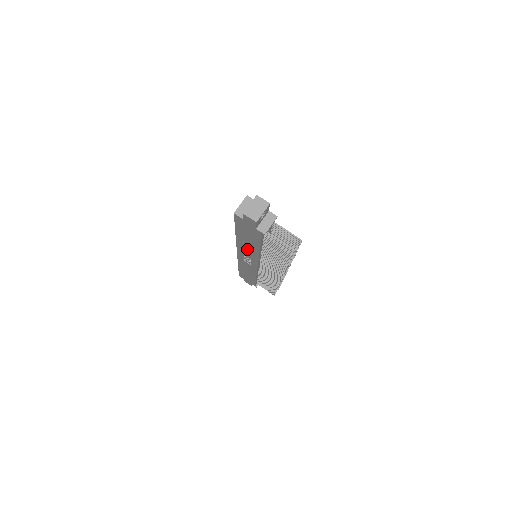
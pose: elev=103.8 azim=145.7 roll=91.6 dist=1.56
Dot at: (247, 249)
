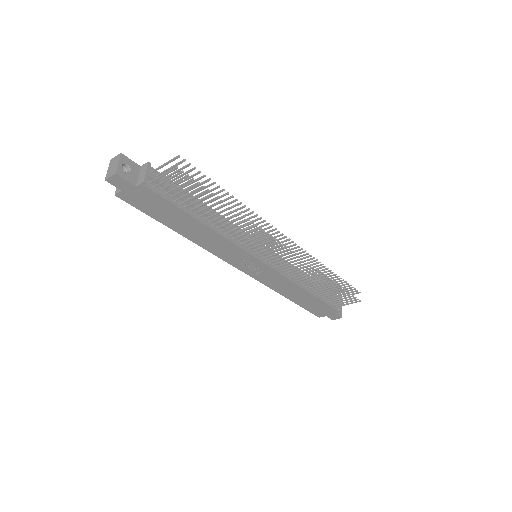
Dot at: (213, 243)
